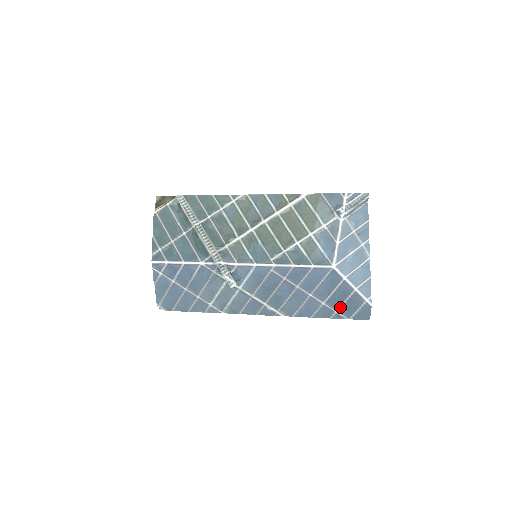
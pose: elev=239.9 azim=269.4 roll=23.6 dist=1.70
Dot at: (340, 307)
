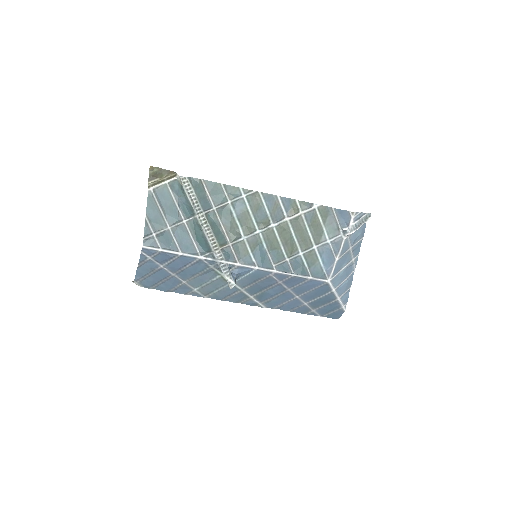
Dot at: (318, 308)
